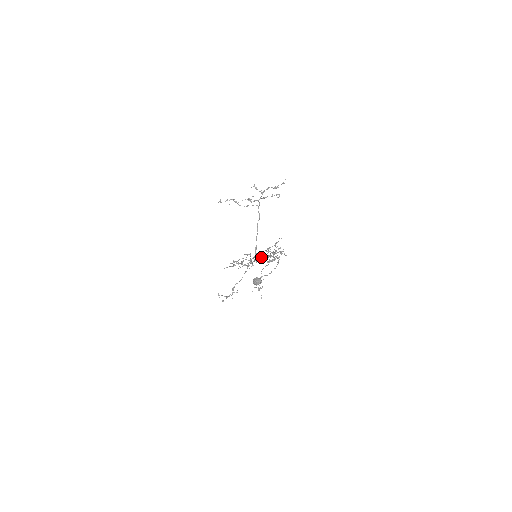
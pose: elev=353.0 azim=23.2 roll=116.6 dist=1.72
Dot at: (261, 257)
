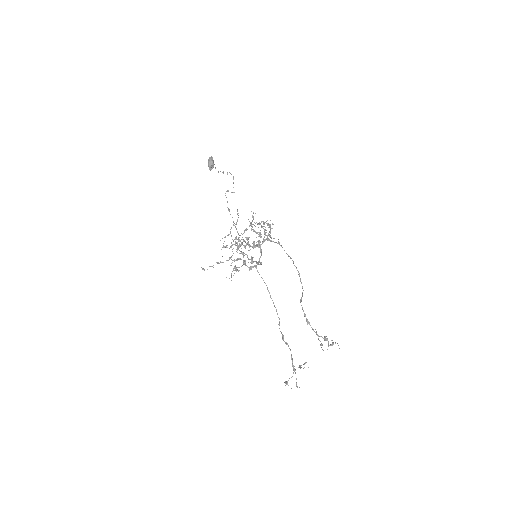
Dot at: (260, 250)
